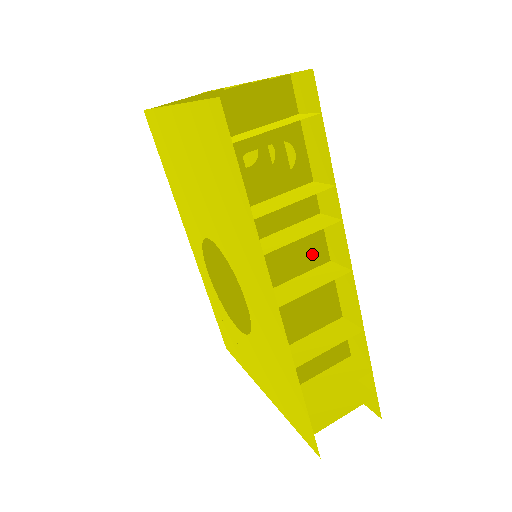
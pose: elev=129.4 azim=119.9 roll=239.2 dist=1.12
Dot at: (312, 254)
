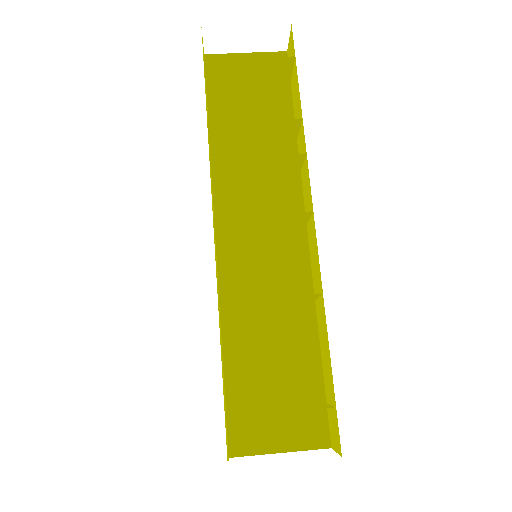
Dot at: (284, 210)
